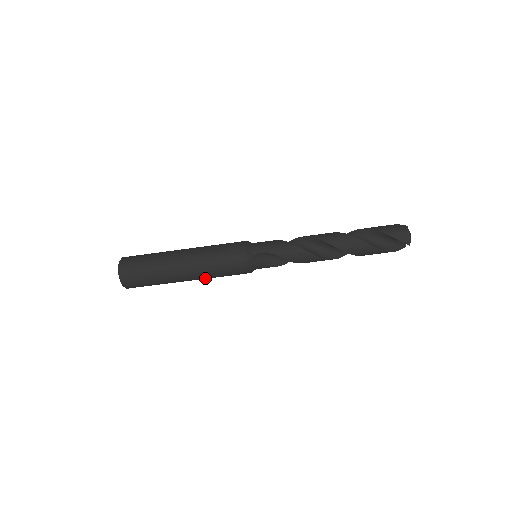
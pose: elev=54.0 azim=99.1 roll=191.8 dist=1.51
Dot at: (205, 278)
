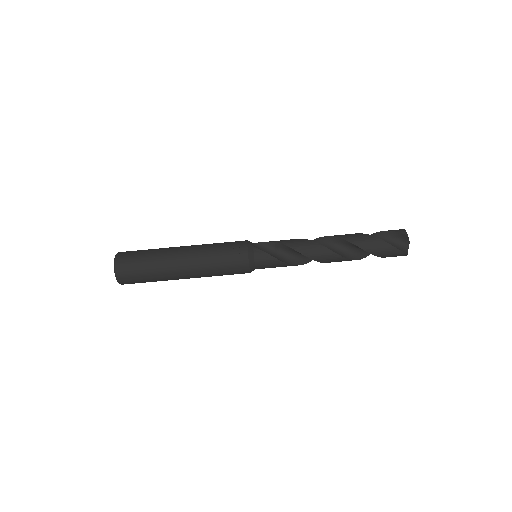
Dot at: (200, 263)
